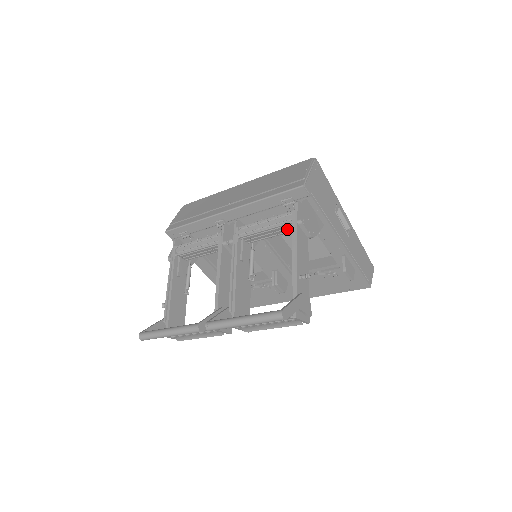
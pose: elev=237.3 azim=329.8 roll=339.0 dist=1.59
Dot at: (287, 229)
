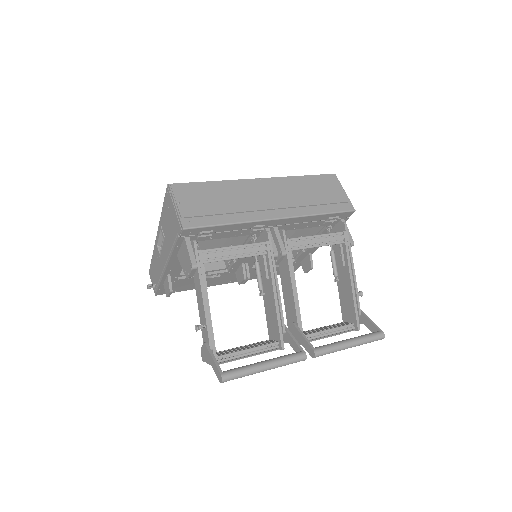
Dot at: occluded
